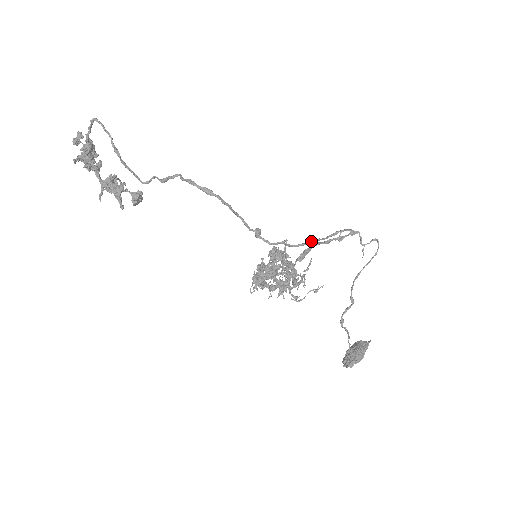
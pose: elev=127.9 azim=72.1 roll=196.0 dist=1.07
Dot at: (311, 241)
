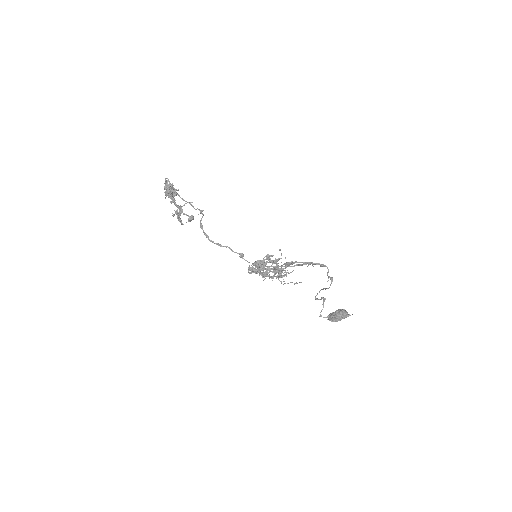
Dot at: (279, 266)
